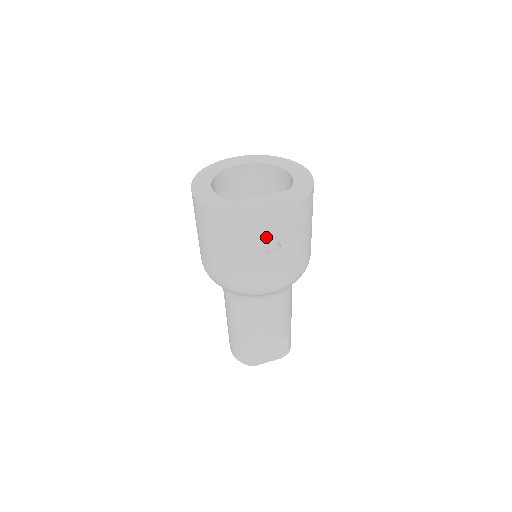
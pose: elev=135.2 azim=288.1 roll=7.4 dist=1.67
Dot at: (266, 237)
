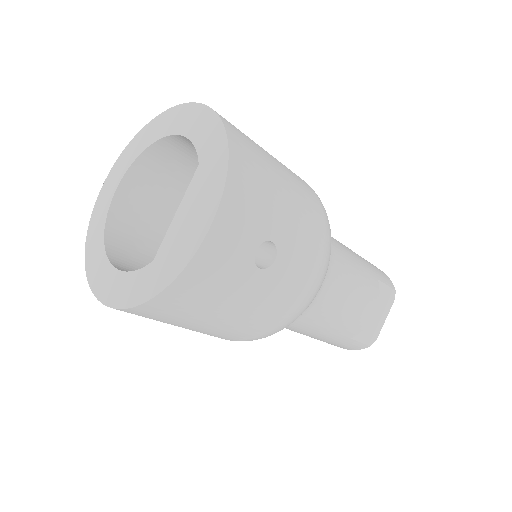
Dot at: (241, 258)
